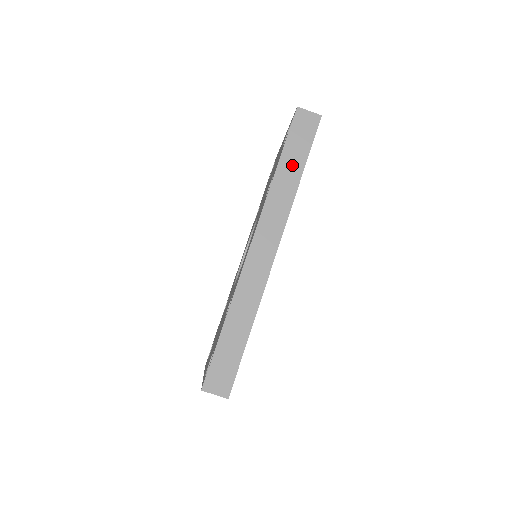
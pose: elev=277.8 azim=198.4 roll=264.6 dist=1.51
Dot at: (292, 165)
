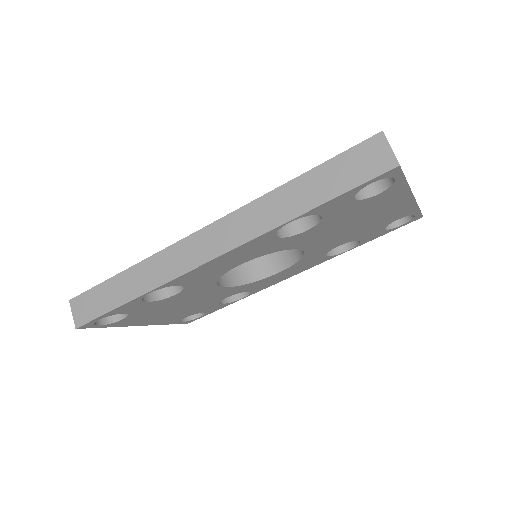
Dot at: (309, 191)
